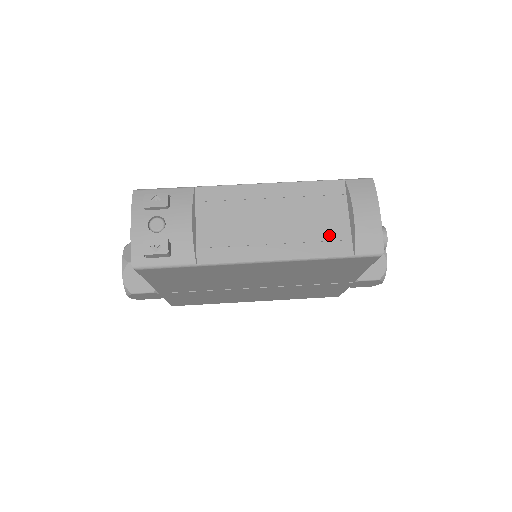
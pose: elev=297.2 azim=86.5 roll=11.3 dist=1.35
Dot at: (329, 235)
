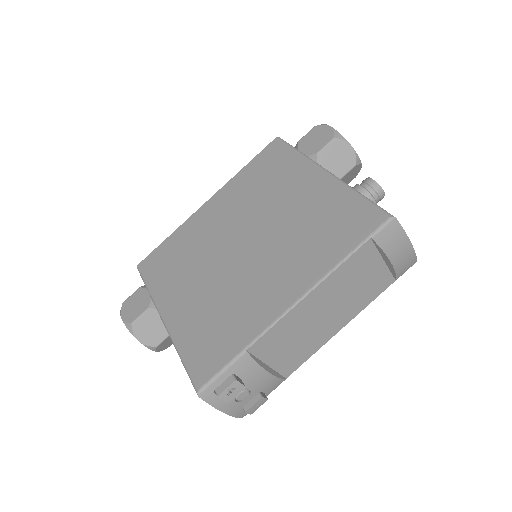
Dot at: (373, 285)
